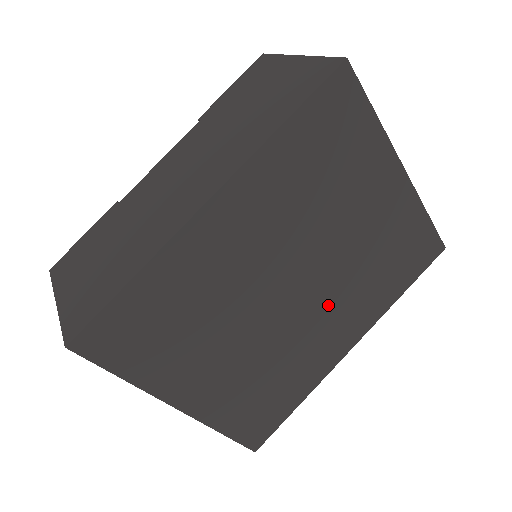
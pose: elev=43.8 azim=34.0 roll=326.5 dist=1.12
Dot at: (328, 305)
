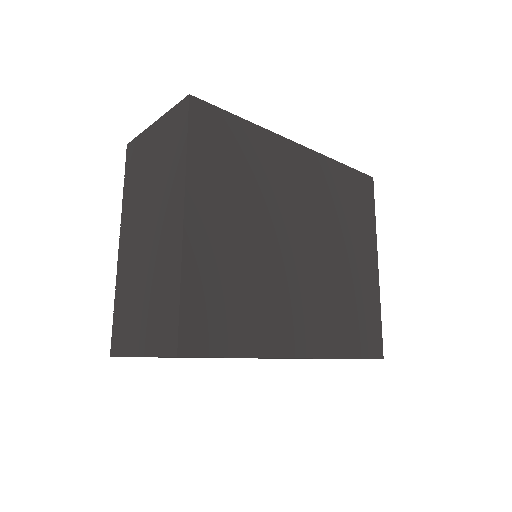
Dot at: (308, 290)
